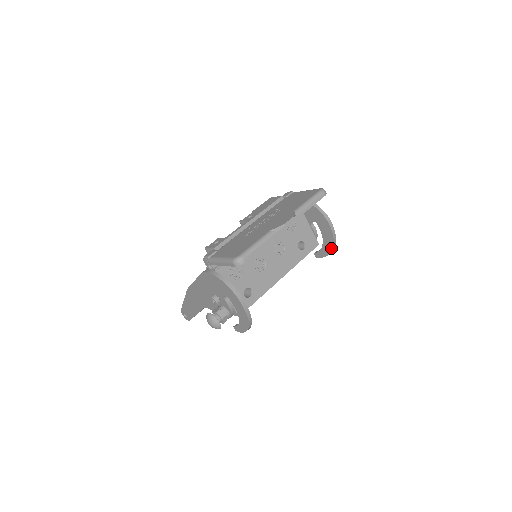
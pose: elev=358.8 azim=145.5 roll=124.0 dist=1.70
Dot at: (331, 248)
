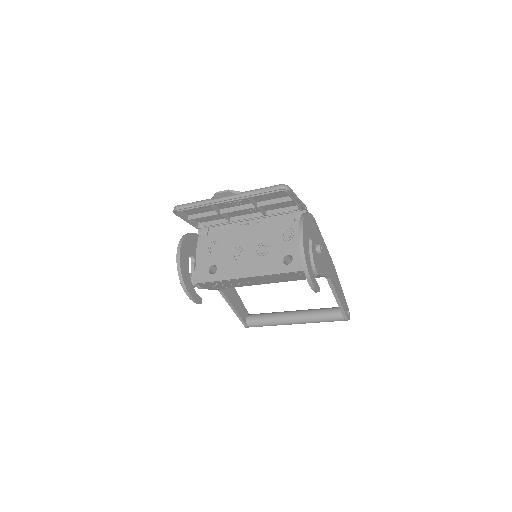
Dot at: (304, 270)
